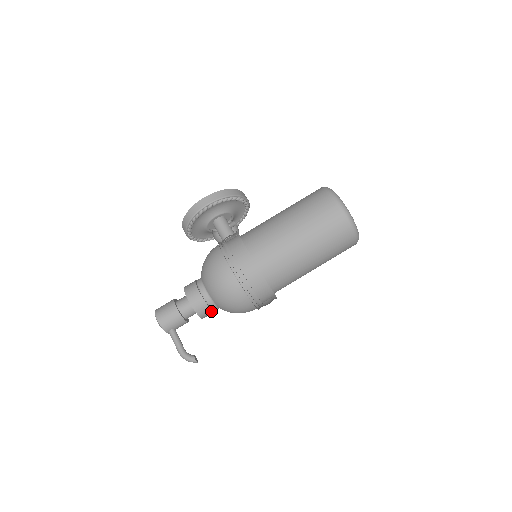
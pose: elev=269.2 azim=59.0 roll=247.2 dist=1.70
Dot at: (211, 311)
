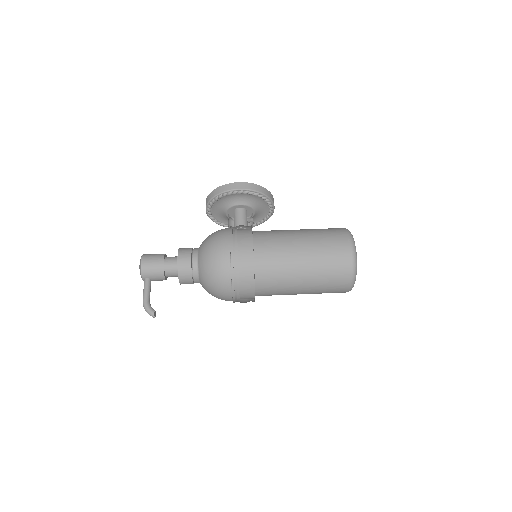
Dot at: (191, 281)
